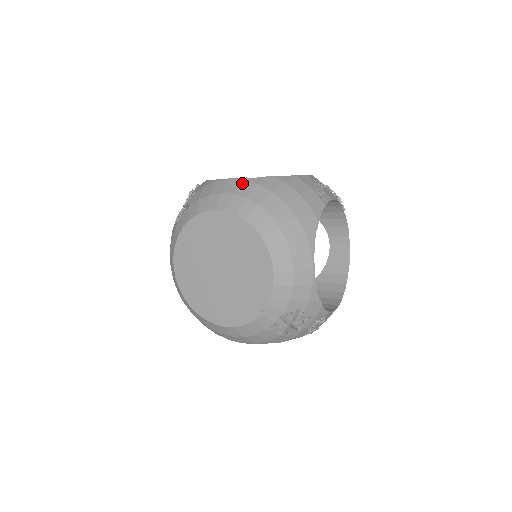
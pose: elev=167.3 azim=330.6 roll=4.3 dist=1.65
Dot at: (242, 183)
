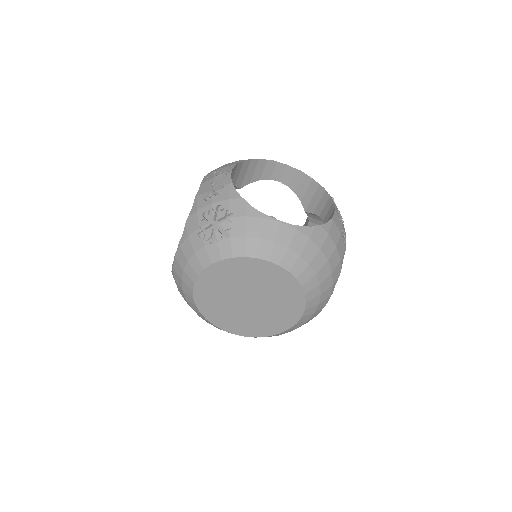
Dot at: (295, 234)
